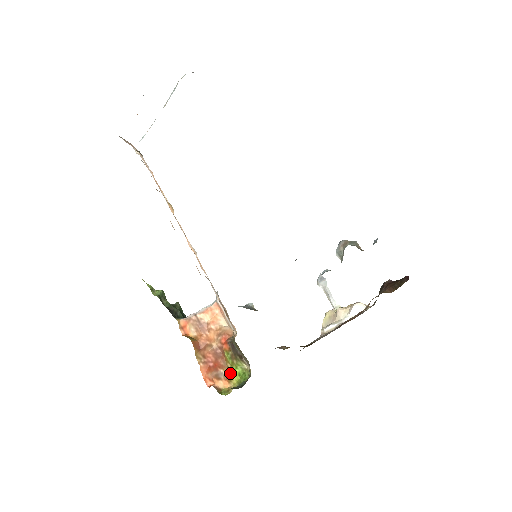
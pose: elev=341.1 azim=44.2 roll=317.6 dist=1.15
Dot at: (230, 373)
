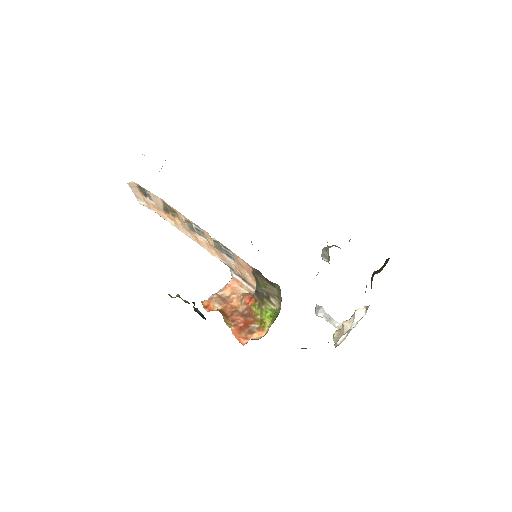
Dot at: (262, 321)
